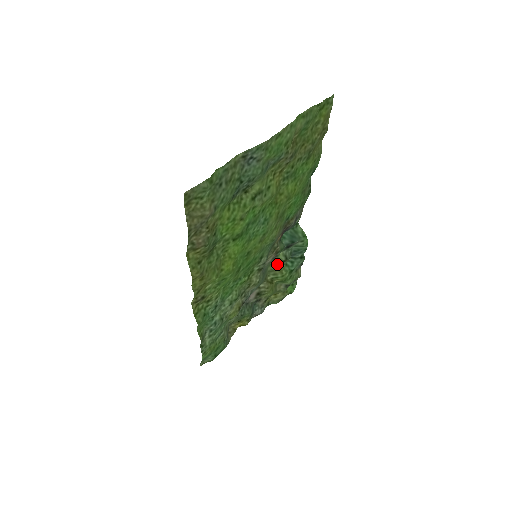
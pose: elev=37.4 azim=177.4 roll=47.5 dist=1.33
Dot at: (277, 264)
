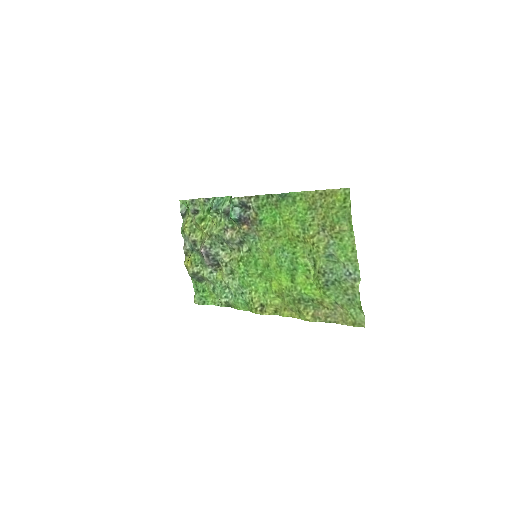
Dot at: (217, 225)
